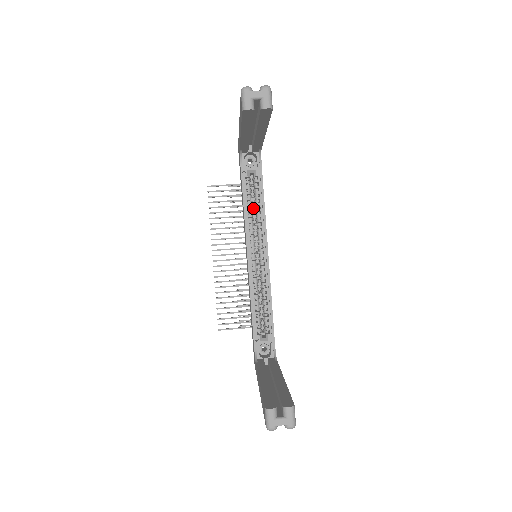
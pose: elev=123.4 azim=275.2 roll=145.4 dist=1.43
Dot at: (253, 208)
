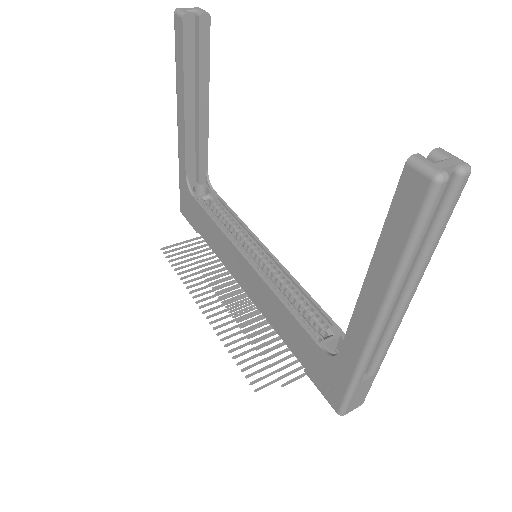
Dot at: occluded
